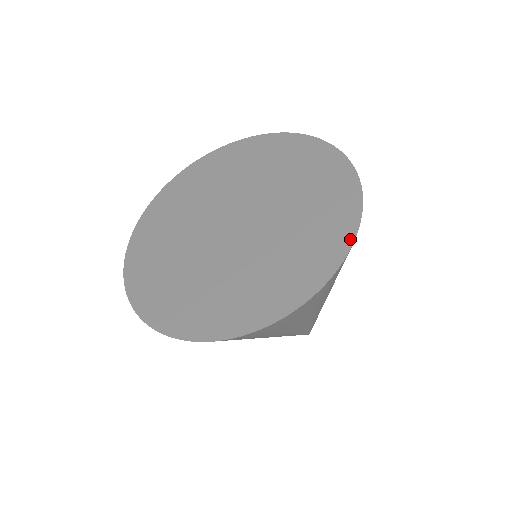
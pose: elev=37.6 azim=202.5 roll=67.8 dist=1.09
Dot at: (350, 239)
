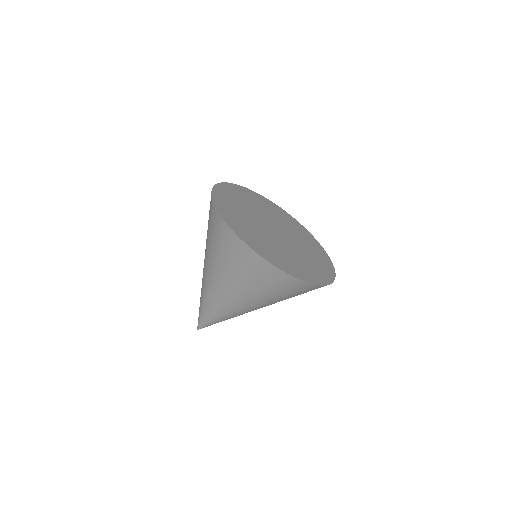
Dot at: (329, 282)
